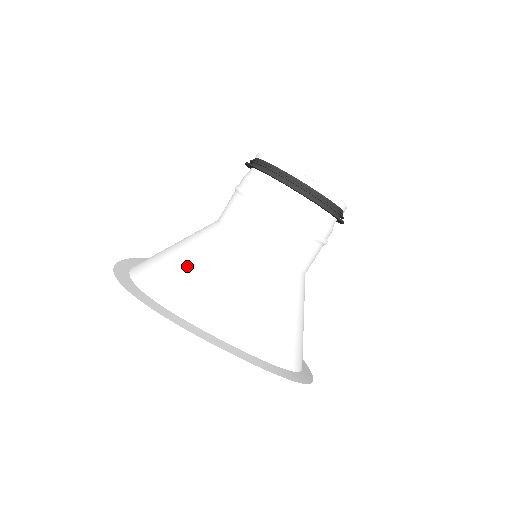
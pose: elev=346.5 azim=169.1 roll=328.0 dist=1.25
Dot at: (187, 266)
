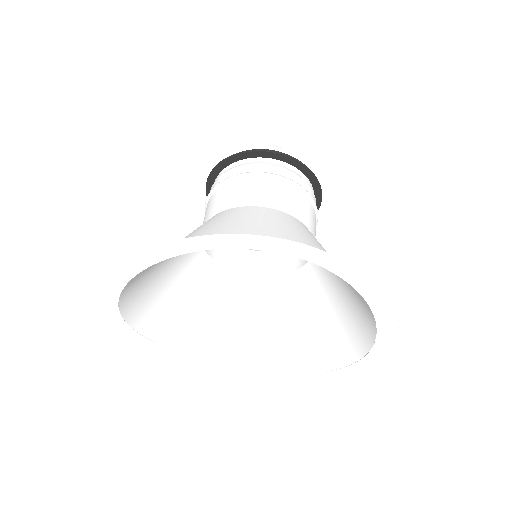
Dot at: (190, 236)
